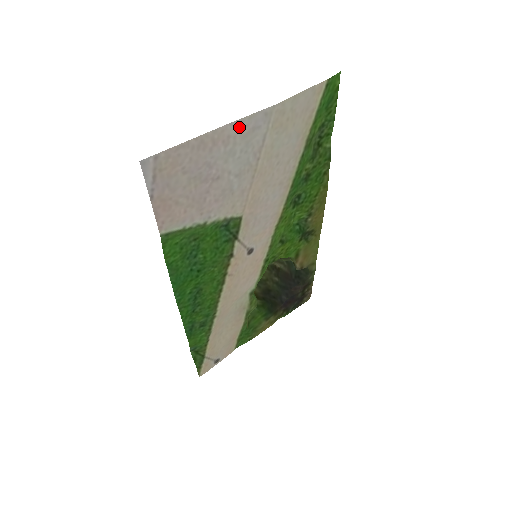
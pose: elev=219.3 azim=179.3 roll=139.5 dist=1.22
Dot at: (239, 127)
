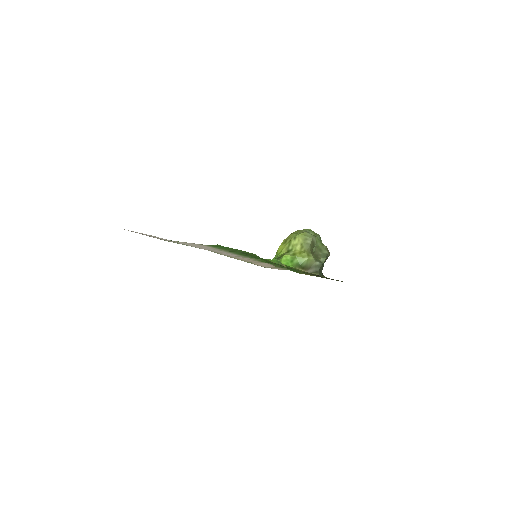
Dot at: occluded
